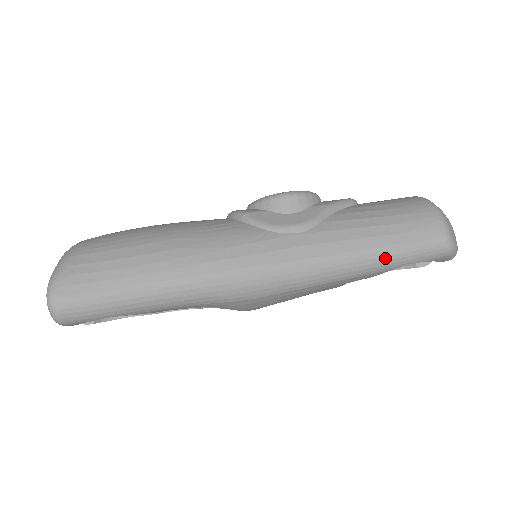
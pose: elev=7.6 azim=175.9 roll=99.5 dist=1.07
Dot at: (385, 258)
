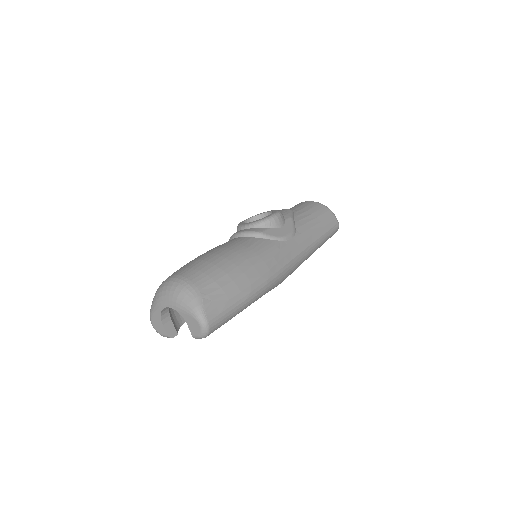
Dot at: (323, 241)
